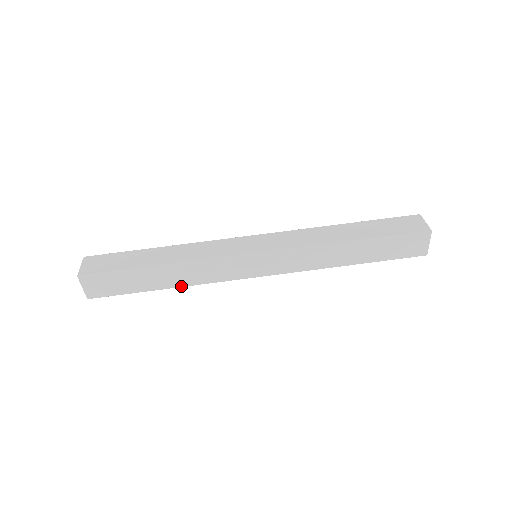
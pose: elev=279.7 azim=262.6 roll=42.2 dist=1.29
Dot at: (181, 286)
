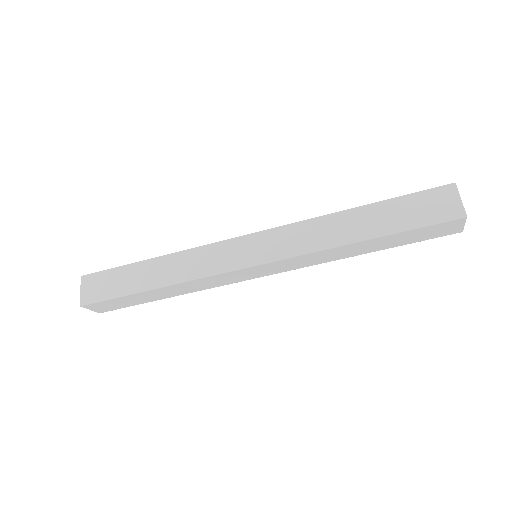
Dot at: occluded
